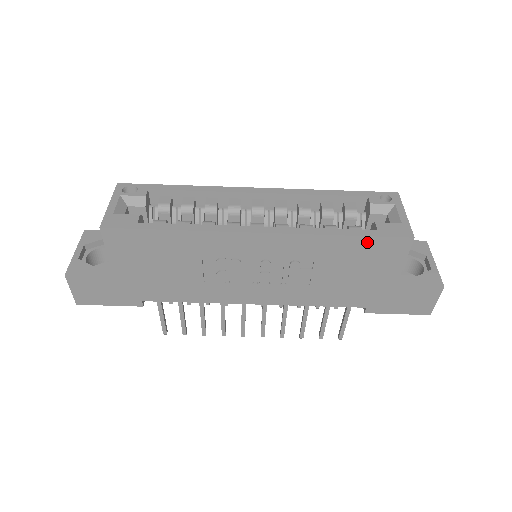
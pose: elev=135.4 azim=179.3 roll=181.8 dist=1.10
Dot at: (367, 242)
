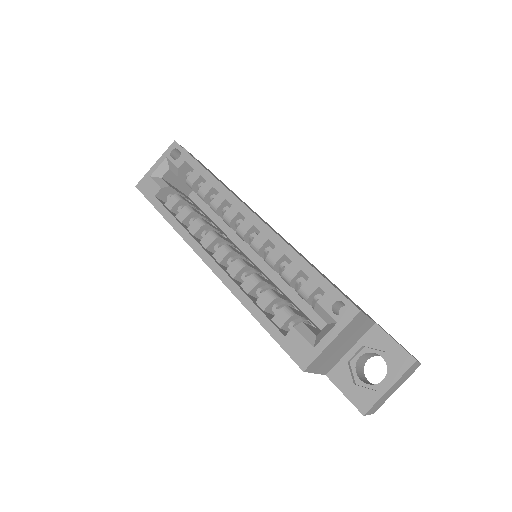
Dot at: (274, 337)
